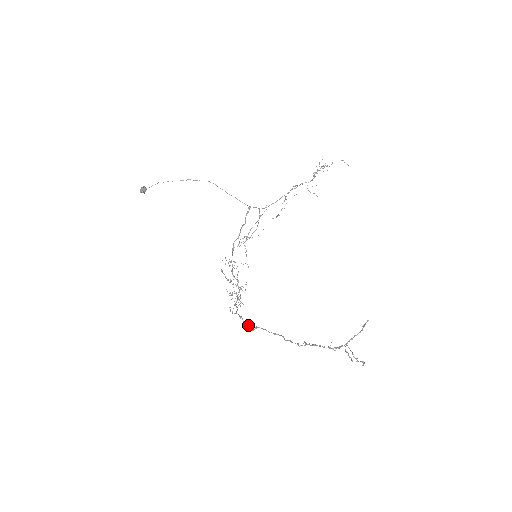
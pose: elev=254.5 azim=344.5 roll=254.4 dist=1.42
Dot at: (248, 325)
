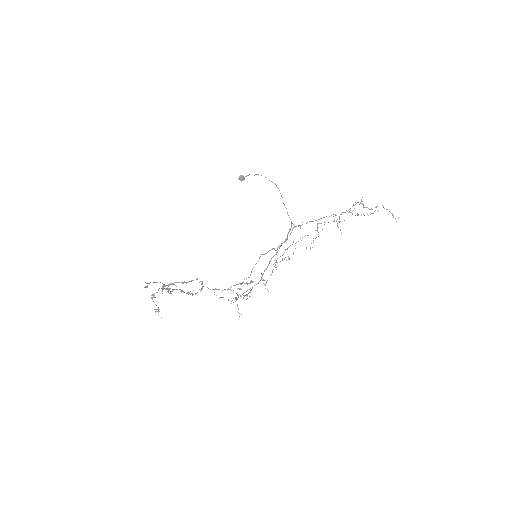
Dot at: occluded
